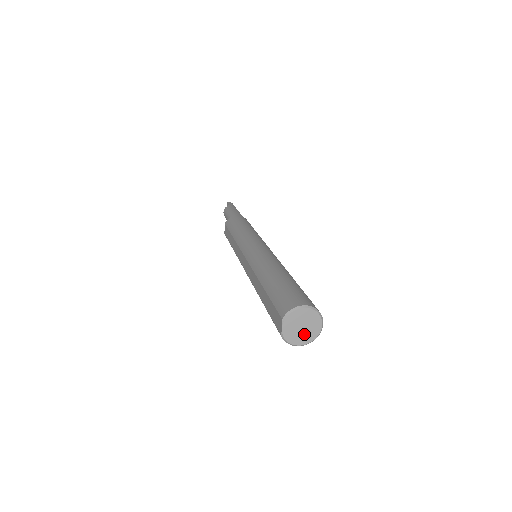
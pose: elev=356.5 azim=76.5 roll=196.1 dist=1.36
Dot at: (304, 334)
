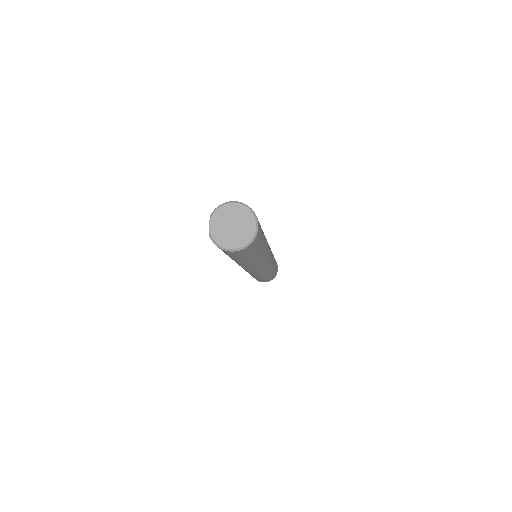
Dot at: (235, 235)
